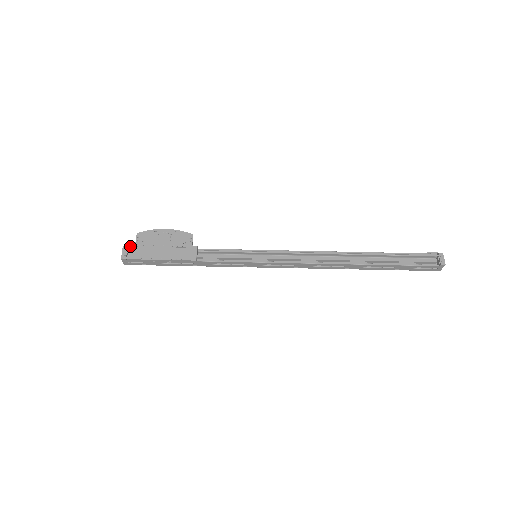
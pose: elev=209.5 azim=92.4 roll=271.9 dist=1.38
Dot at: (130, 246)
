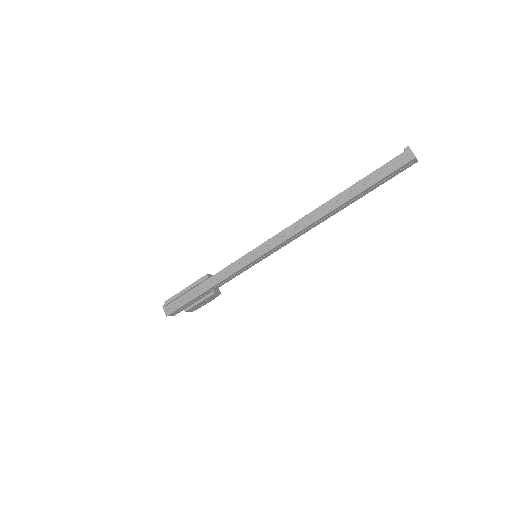
Dot at: occluded
